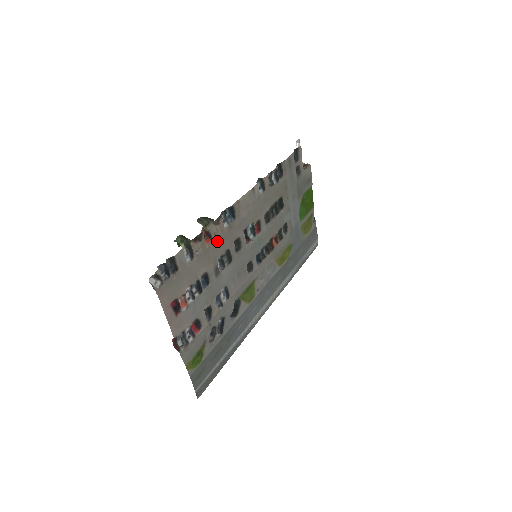
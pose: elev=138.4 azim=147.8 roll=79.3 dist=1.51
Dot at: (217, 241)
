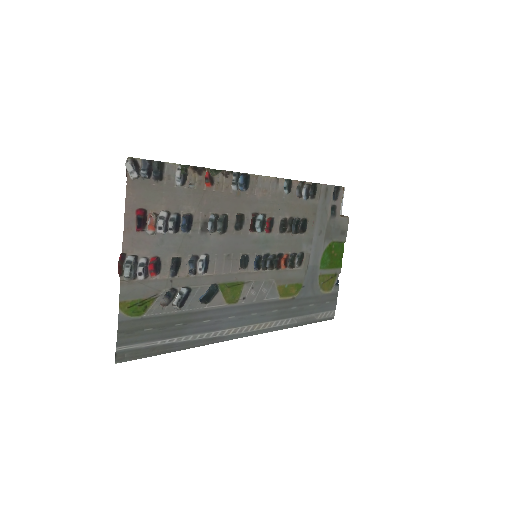
Dot at: (218, 193)
